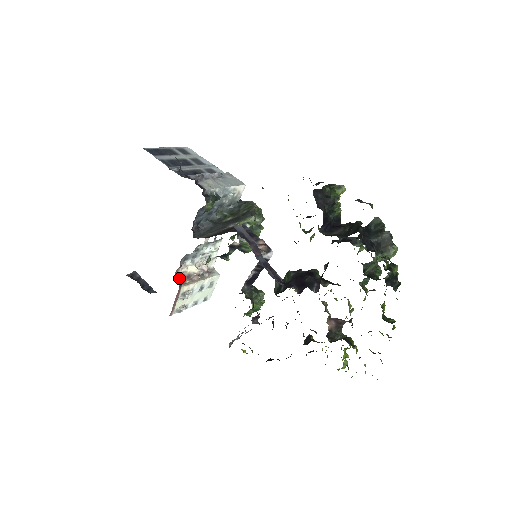
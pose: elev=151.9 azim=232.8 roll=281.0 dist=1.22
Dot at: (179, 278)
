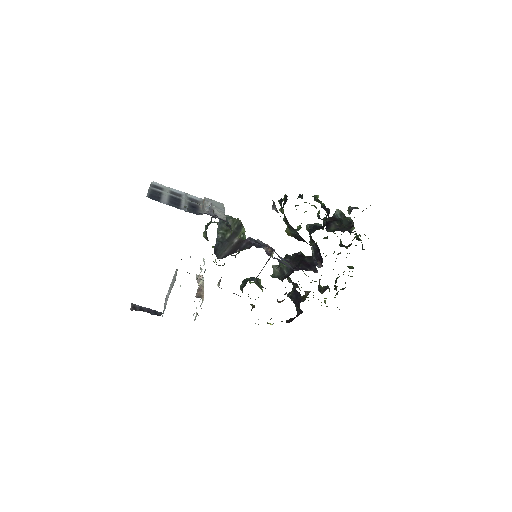
Dot at: (196, 294)
